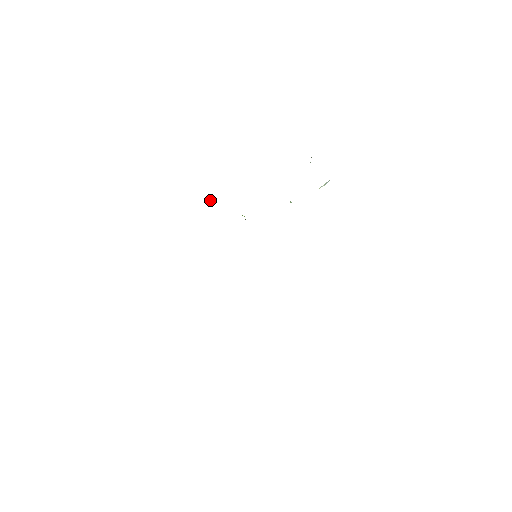
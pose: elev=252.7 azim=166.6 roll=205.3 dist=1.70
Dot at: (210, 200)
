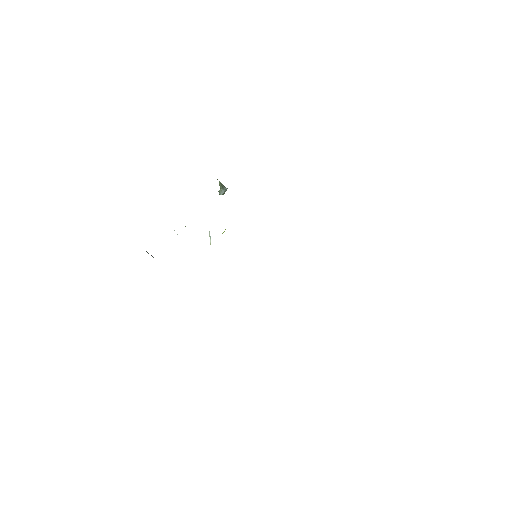
Dot at: occluded
